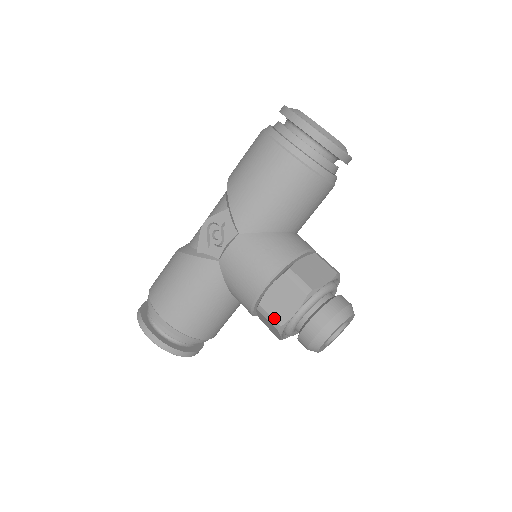
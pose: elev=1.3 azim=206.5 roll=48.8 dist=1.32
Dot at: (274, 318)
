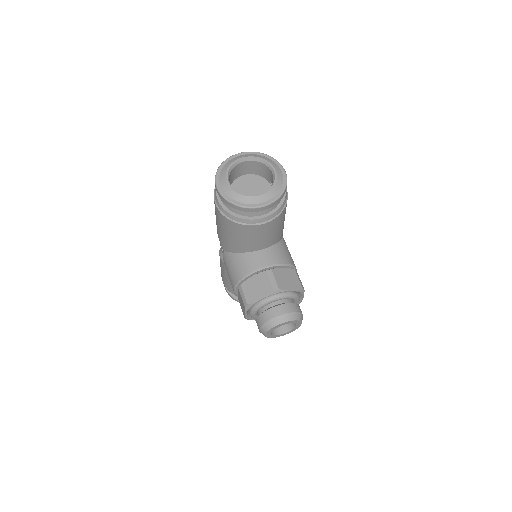
Dot at: occluded
